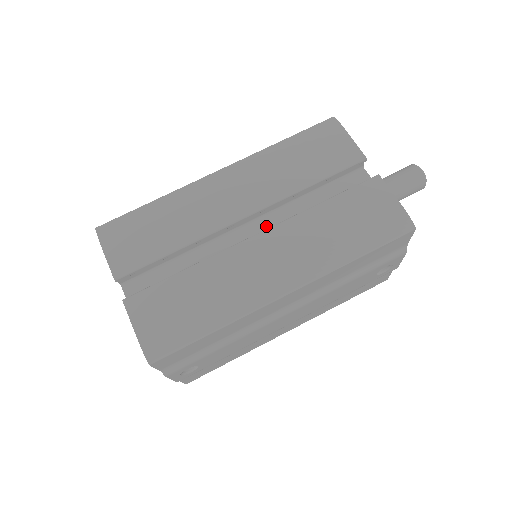
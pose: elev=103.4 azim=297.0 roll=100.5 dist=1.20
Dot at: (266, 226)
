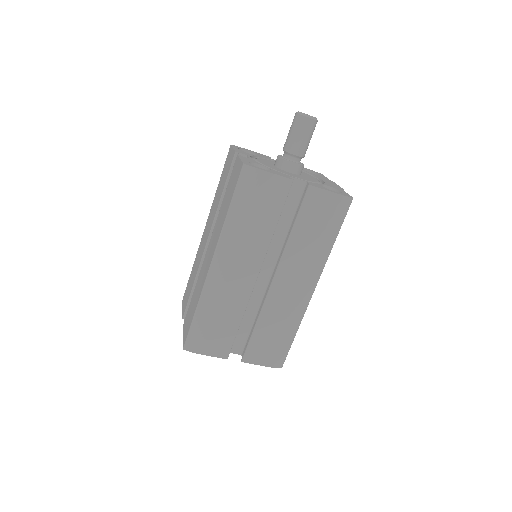
Dot at: (267, 262)
